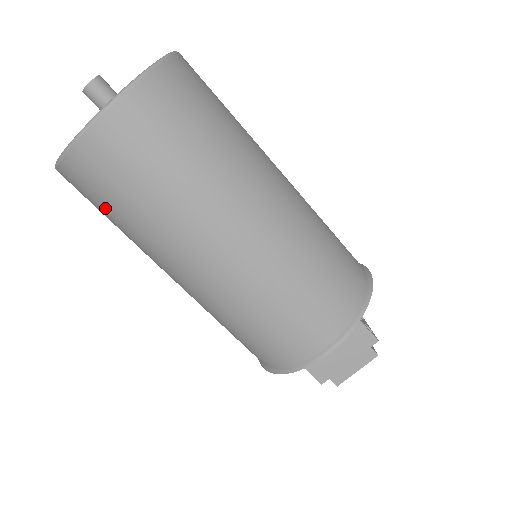
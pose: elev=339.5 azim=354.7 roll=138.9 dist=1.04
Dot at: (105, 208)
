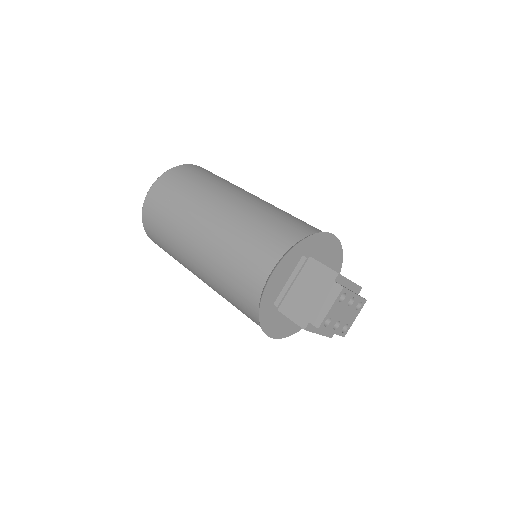
Dot at: (160, 240)
